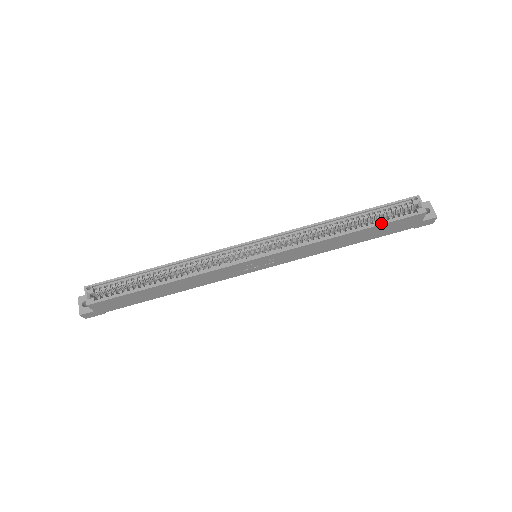
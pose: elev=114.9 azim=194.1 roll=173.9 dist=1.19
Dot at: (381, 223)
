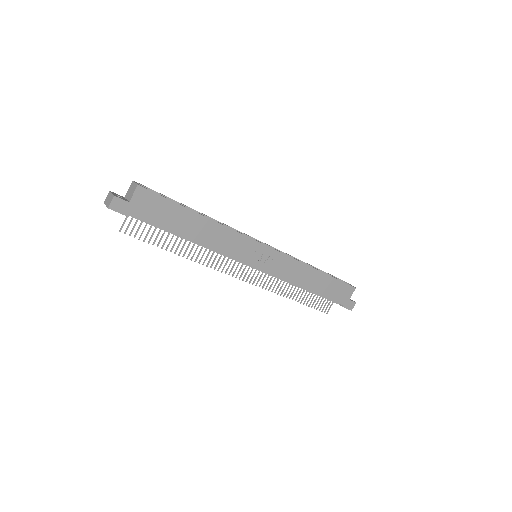
Dot at: occluded
